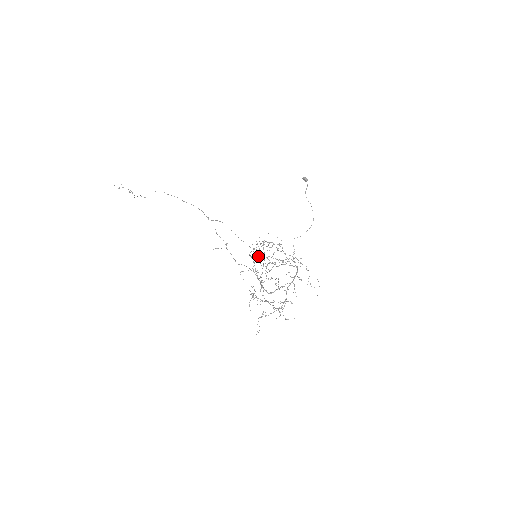
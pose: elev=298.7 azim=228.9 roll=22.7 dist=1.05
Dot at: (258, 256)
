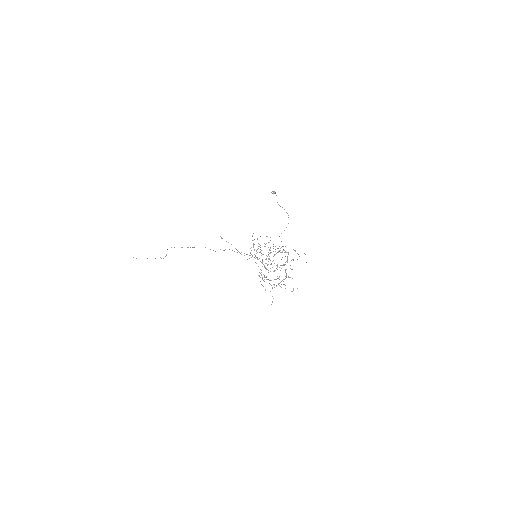
Dot at: occluded
